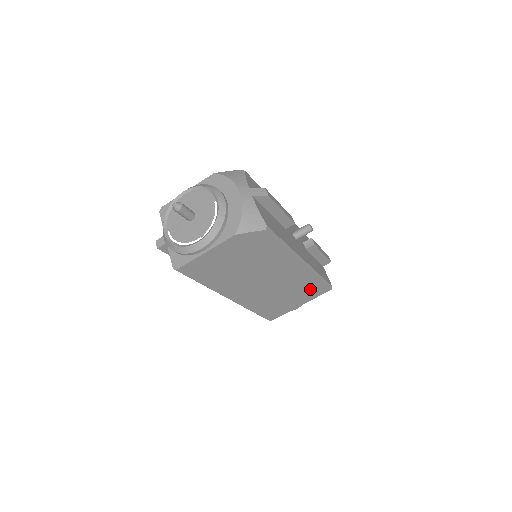
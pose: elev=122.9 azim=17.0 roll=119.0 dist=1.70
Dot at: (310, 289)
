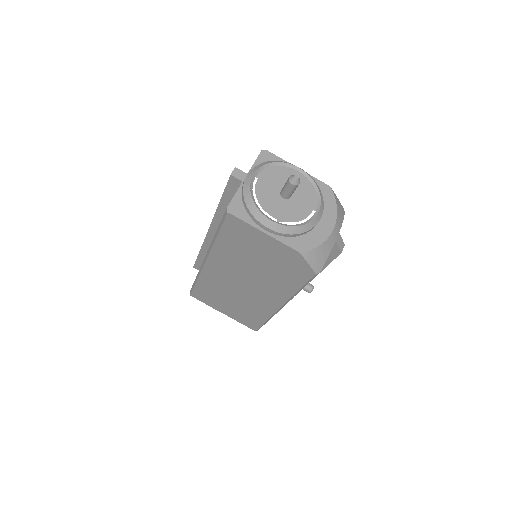
Dot at: (249, 317)
